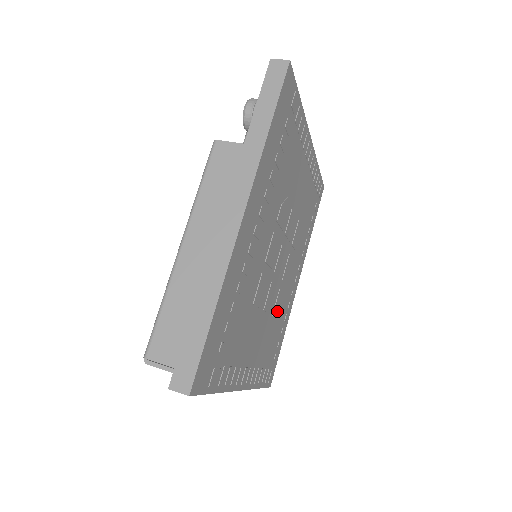
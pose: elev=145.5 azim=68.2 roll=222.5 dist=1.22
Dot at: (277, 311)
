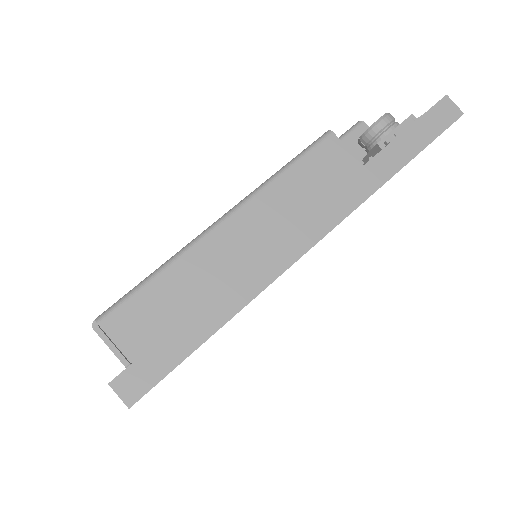
Dot at: occluded
